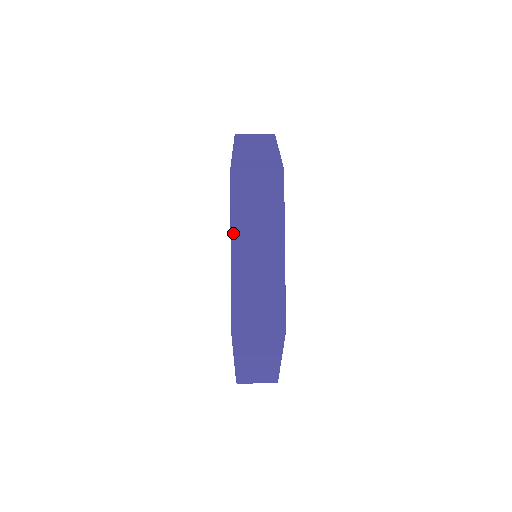
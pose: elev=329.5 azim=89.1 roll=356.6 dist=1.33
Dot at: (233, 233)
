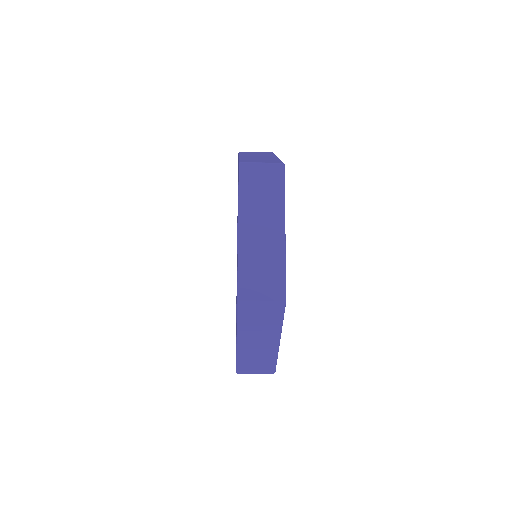
Dot at: (240, 215)
